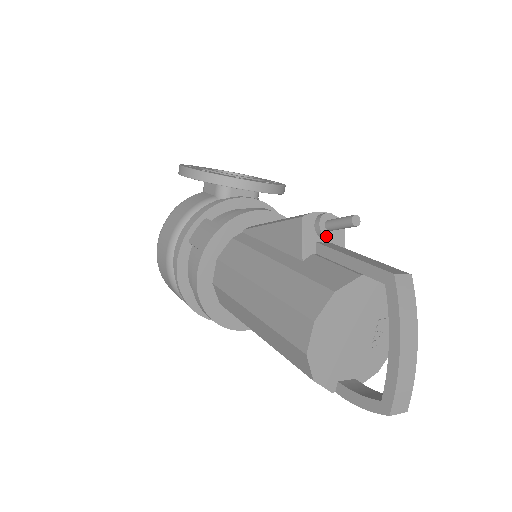
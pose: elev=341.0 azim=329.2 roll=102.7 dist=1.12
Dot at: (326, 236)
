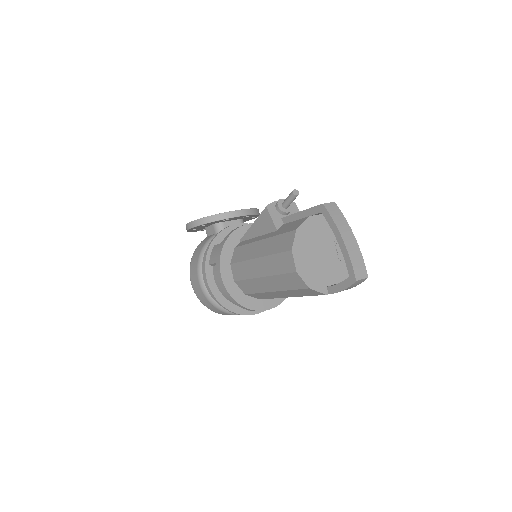
Dot at: (285, 212)
